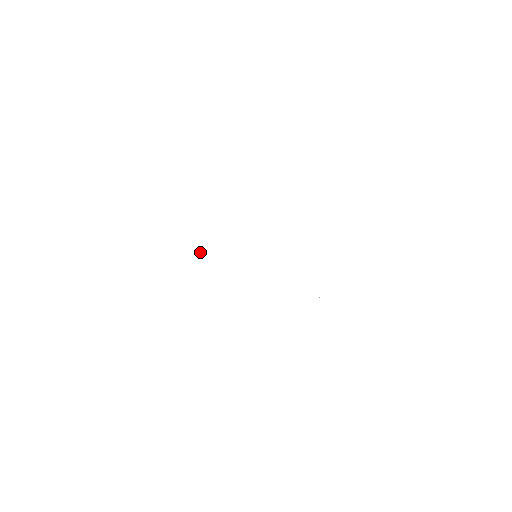
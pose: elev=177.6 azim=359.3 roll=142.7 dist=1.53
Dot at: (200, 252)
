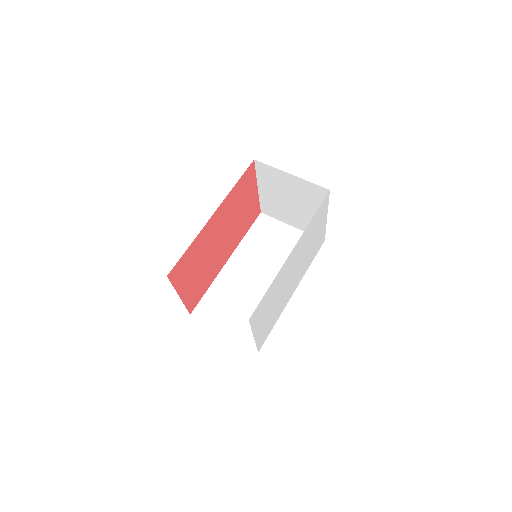
Dot at: (273, 295)
